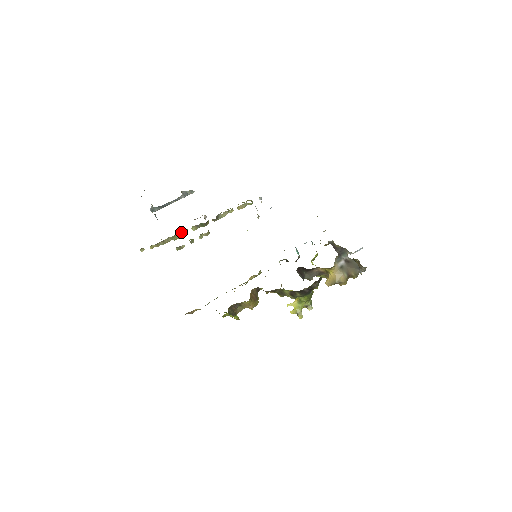
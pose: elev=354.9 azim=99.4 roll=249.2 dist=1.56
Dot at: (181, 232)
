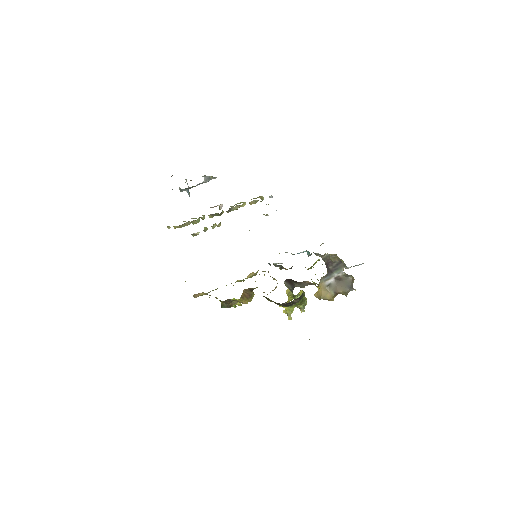
Dot at: (199, 218)
